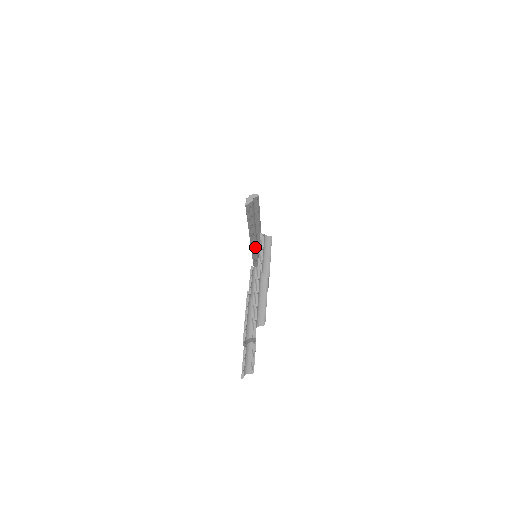
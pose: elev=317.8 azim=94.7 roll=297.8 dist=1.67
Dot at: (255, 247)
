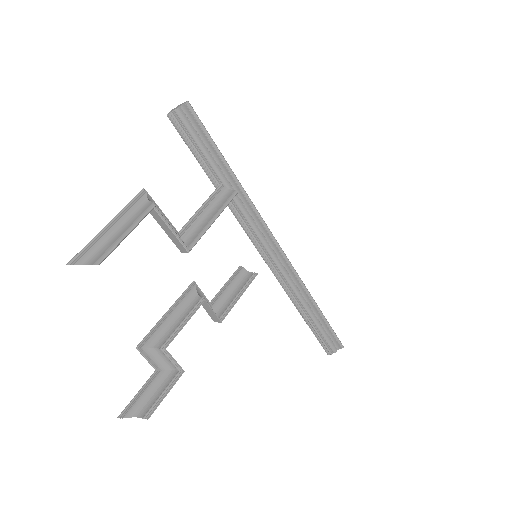
Dot at: (265, 248)
